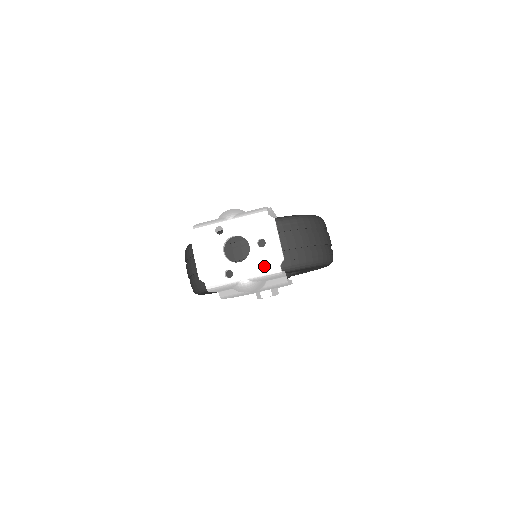
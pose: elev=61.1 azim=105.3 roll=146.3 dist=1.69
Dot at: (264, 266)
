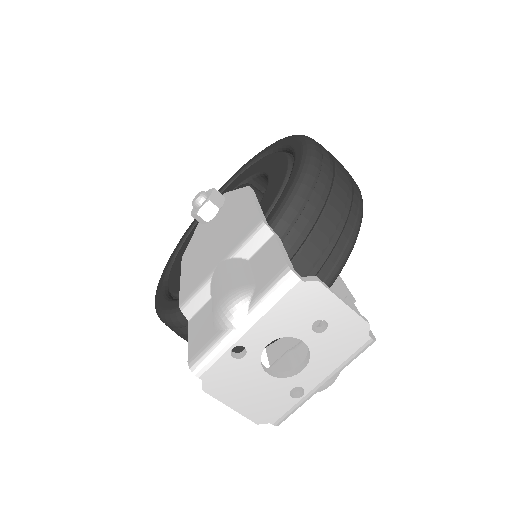
Dot at: (344, 352)
